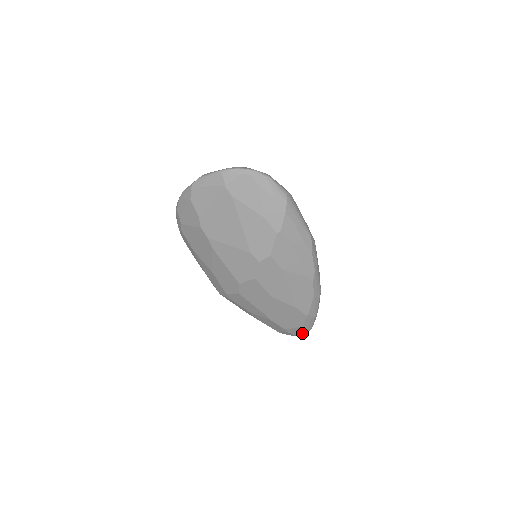
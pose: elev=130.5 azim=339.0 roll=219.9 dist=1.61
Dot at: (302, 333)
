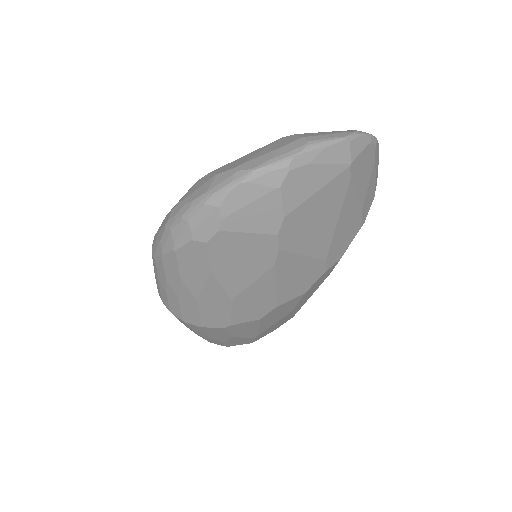
Dot at: occluded
